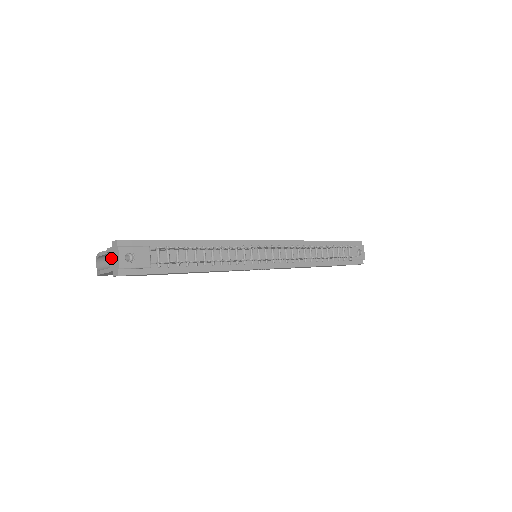
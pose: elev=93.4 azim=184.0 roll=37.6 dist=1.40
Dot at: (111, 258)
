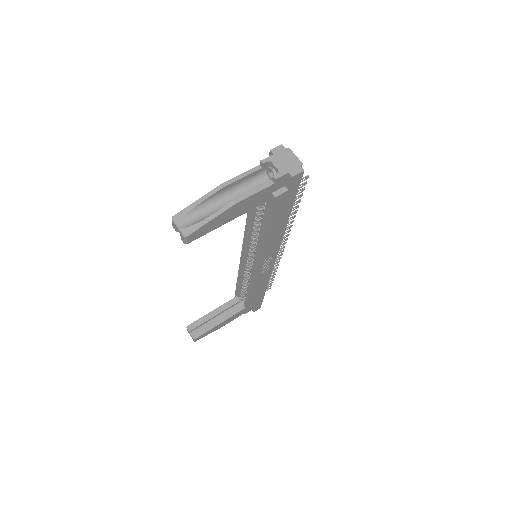
Dot at: (278, 163)
